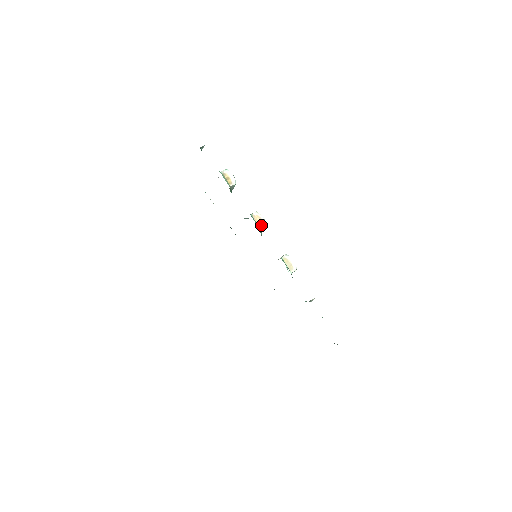
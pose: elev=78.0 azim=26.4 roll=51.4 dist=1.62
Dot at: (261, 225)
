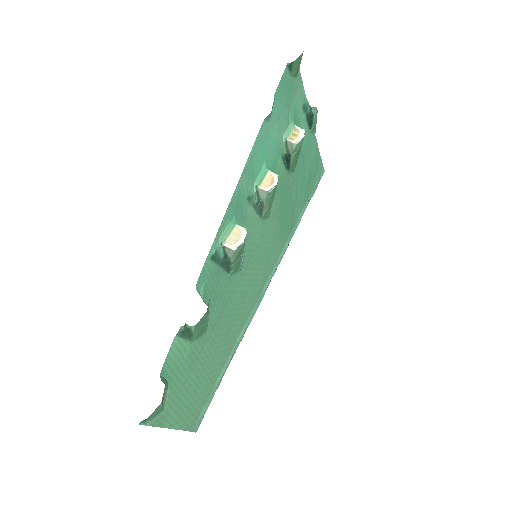
Dot at: (265, 186)
